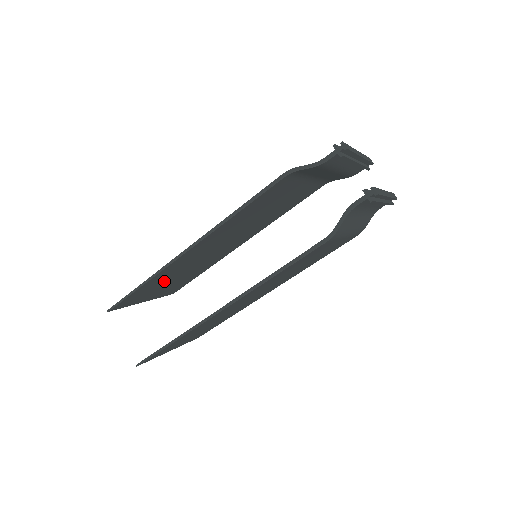
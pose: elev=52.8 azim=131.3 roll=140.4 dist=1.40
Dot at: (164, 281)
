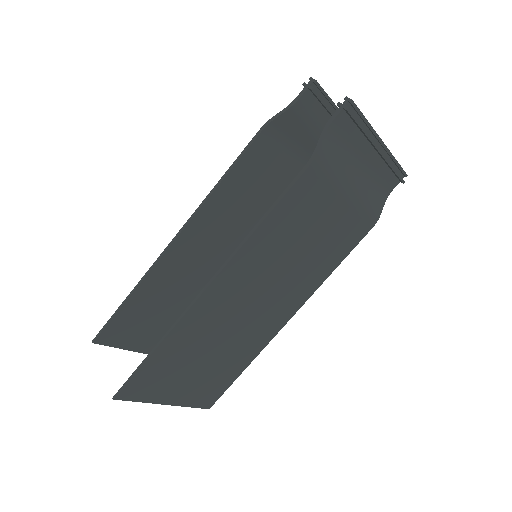
Dot at: (160, 309)
